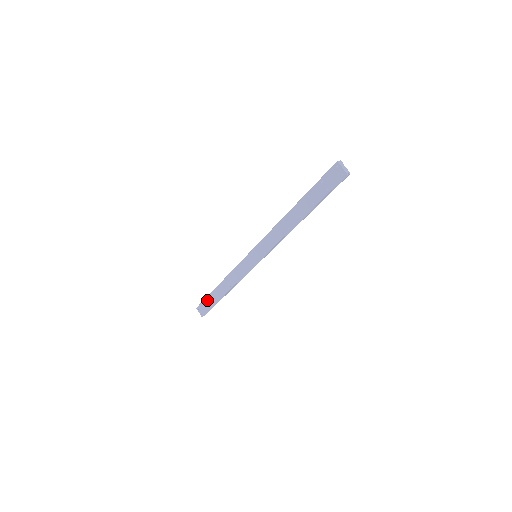
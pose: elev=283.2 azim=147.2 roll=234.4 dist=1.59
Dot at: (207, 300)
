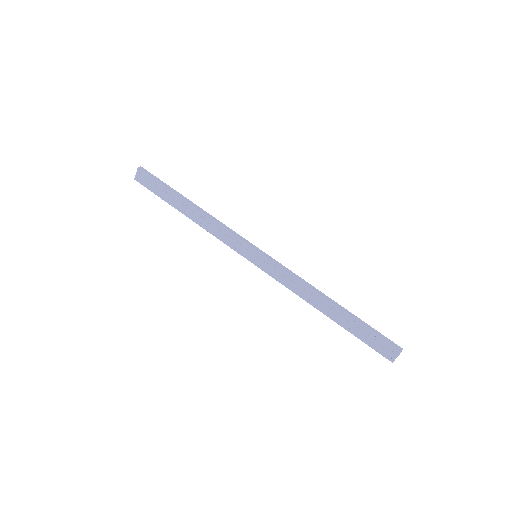
Dot at: (160, 186)
